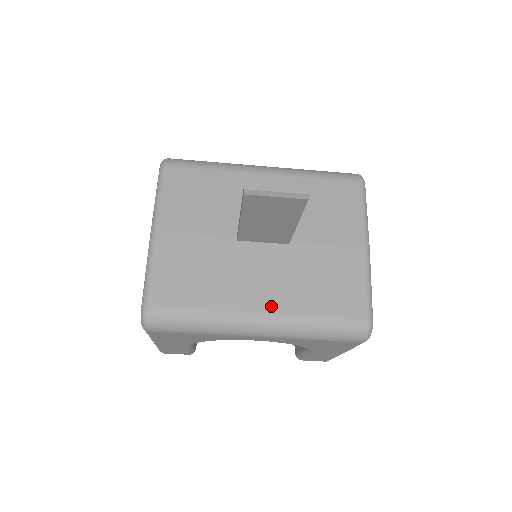
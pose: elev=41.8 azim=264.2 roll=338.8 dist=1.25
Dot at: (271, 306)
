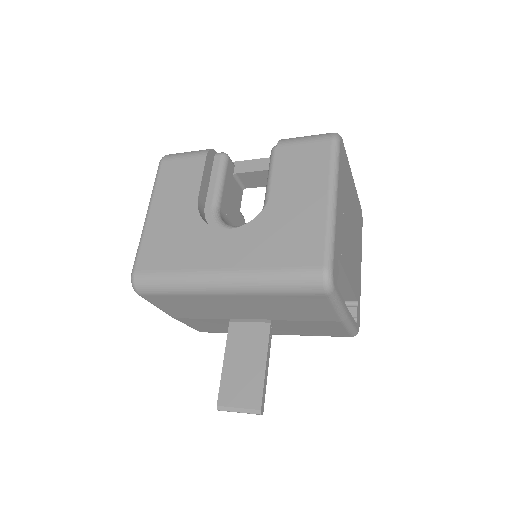
Dot at: (277, 333)
